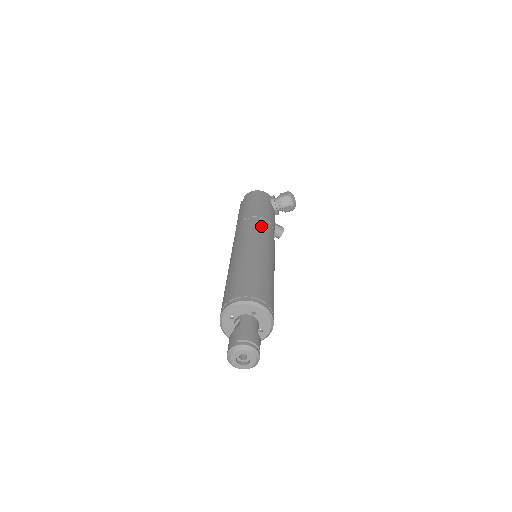
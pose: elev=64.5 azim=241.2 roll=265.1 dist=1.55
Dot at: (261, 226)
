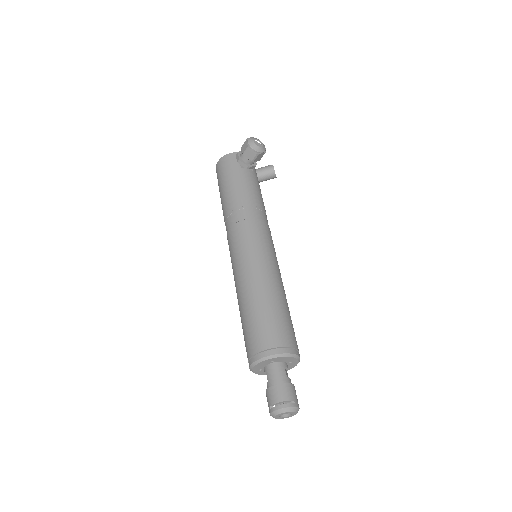
Dot at: (240, 225)
